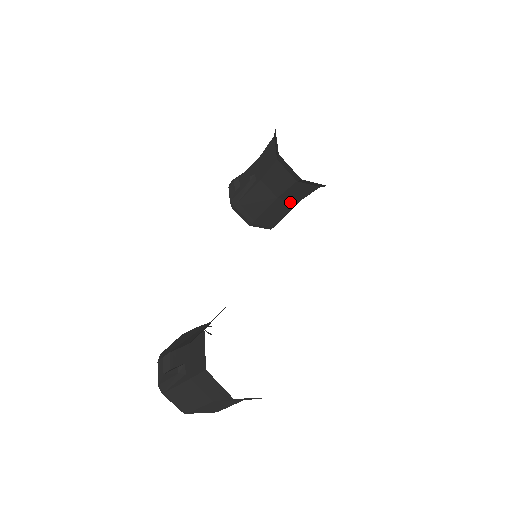
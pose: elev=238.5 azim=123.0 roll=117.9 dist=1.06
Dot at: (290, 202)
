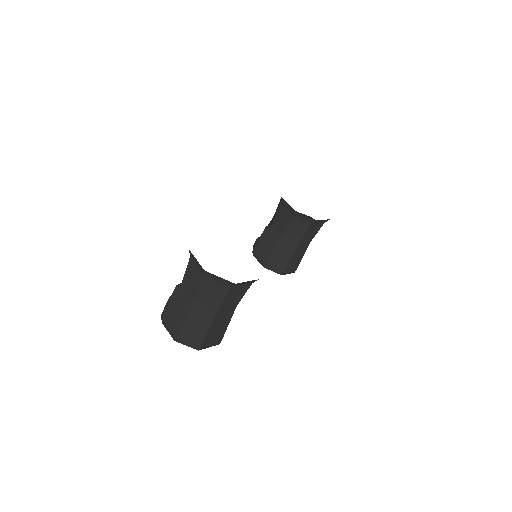
Dot at: (293, 242)
